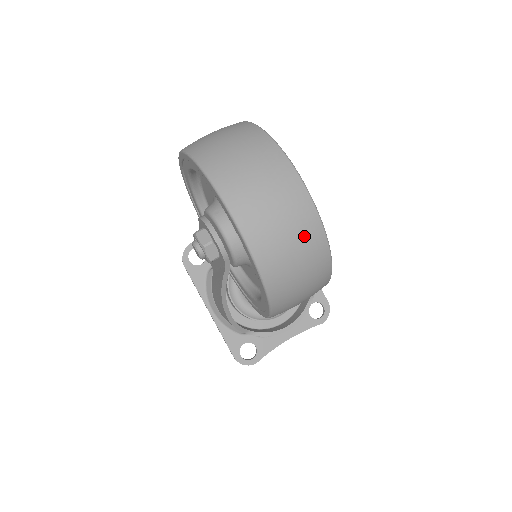
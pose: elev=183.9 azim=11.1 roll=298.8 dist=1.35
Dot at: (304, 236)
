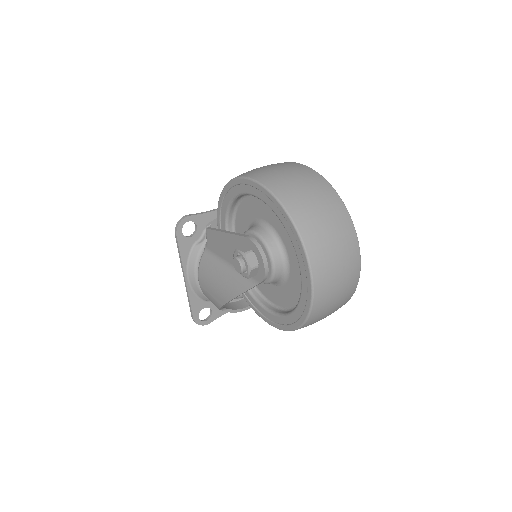
Dot at: (345, 297)
